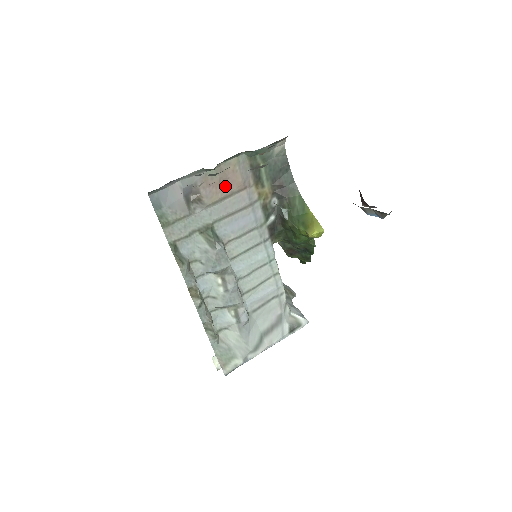
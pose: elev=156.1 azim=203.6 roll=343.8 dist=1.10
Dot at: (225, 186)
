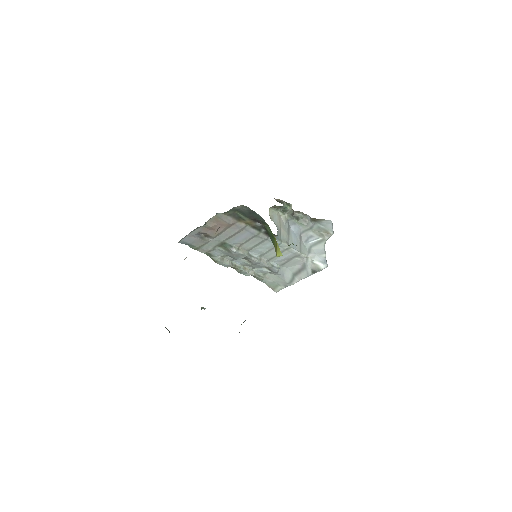
Dot at: occluded
